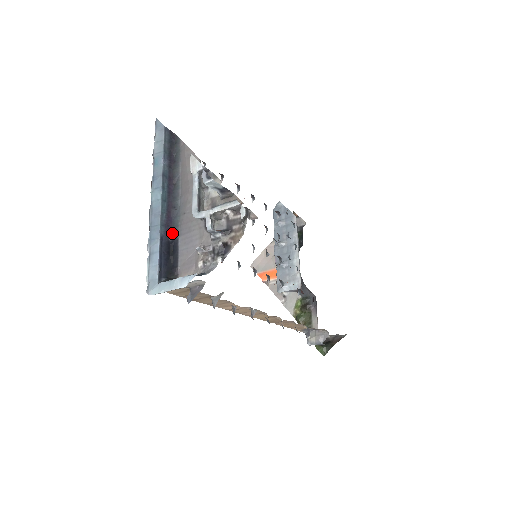
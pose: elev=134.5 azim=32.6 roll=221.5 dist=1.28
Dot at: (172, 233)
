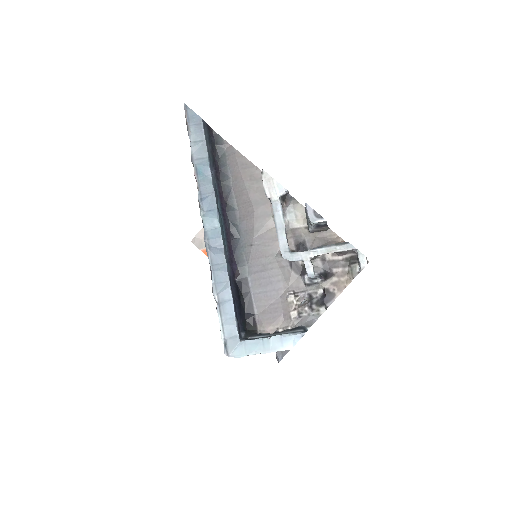
Dot at: (237, 271)
